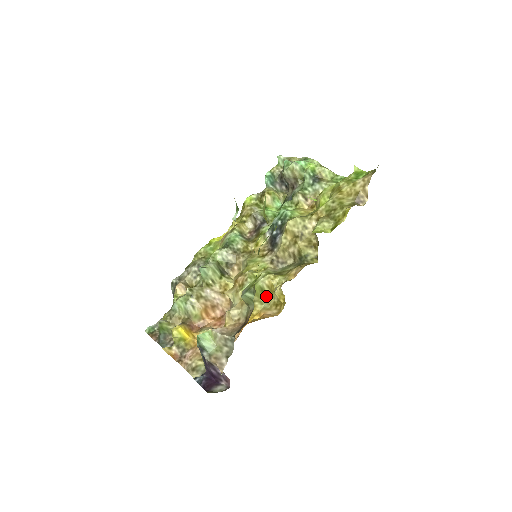
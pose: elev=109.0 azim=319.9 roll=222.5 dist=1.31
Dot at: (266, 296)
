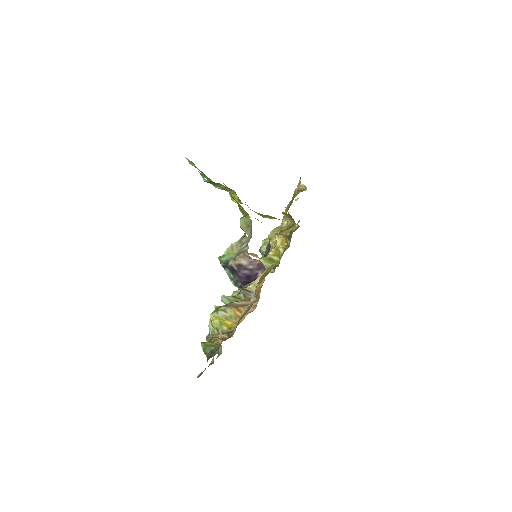
Dot at: (277, 262)
